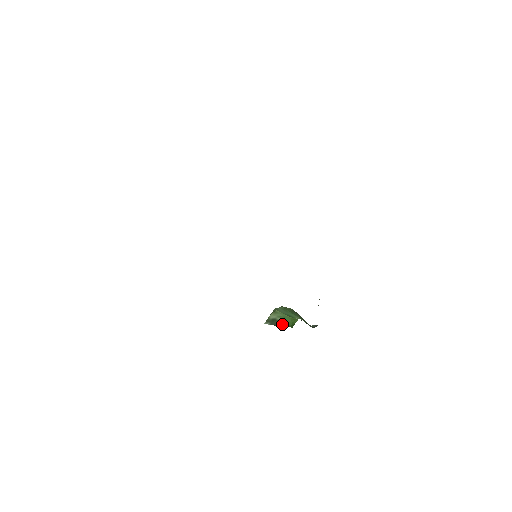
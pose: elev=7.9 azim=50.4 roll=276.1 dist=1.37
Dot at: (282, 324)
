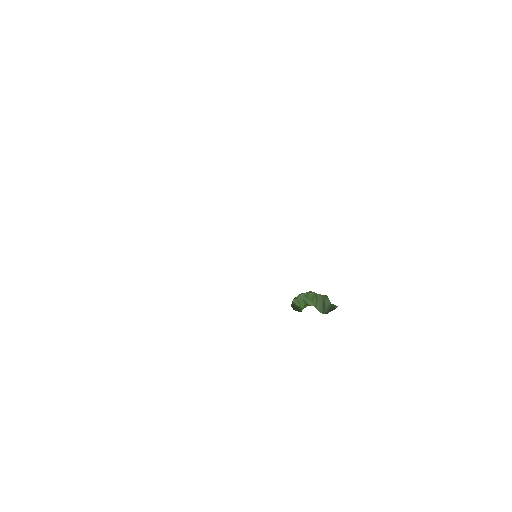
Dot at: (297, 309)
